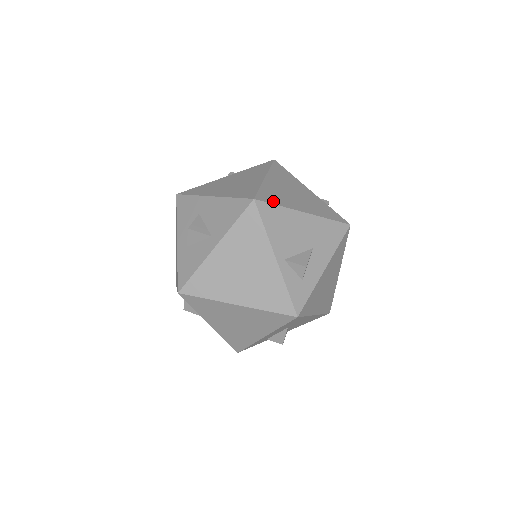
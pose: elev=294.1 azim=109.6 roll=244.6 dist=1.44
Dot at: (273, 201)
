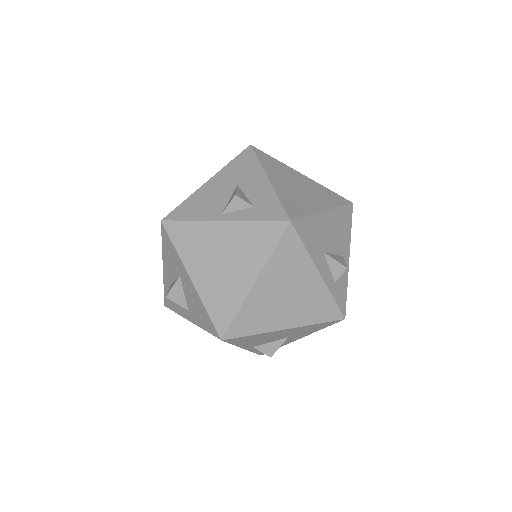
Dot at: (247, 331)
